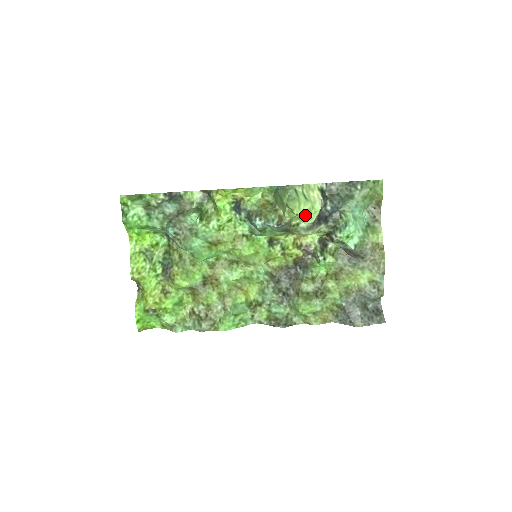
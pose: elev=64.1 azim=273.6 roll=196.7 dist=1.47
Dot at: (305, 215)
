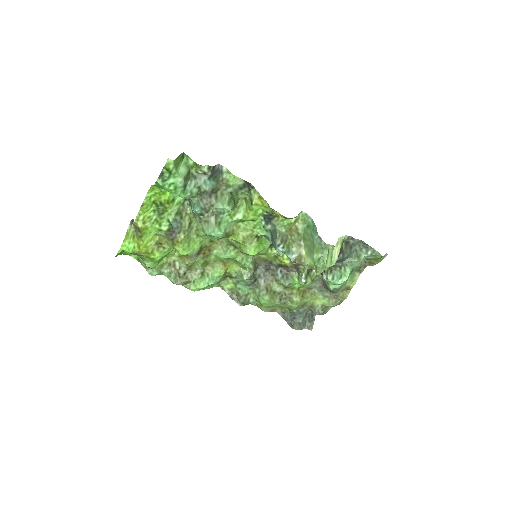
Dot at: occluded
